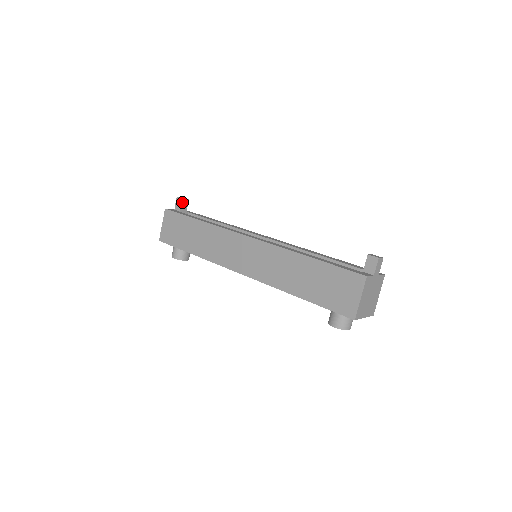
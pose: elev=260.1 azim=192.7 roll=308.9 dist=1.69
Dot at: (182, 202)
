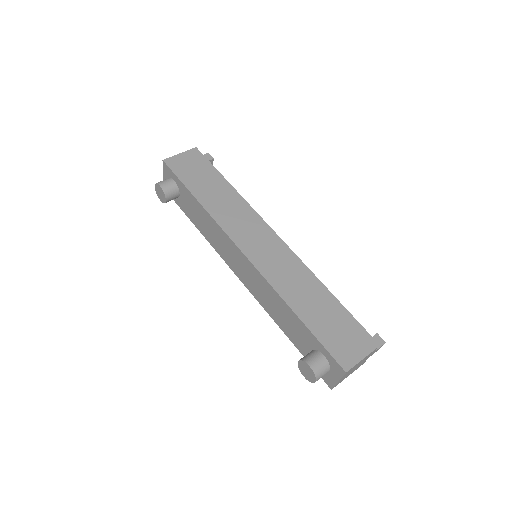
Dot at: (210, 160)
